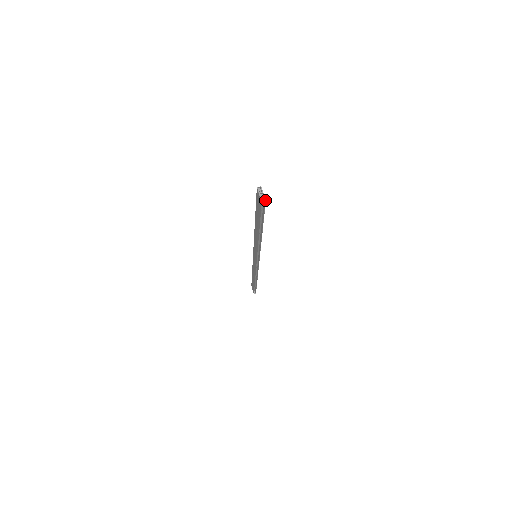
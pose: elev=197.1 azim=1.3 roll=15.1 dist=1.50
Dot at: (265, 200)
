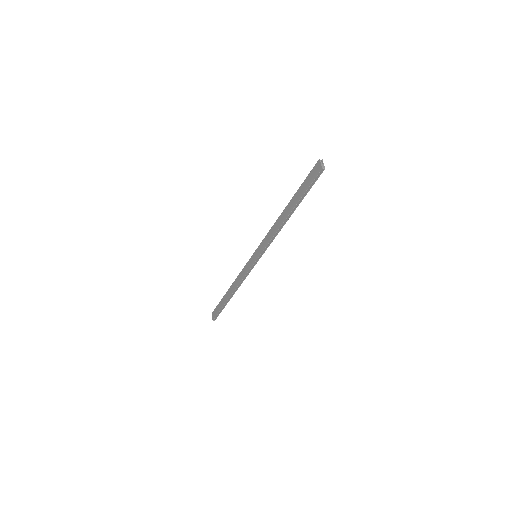
Dot at: occluded
